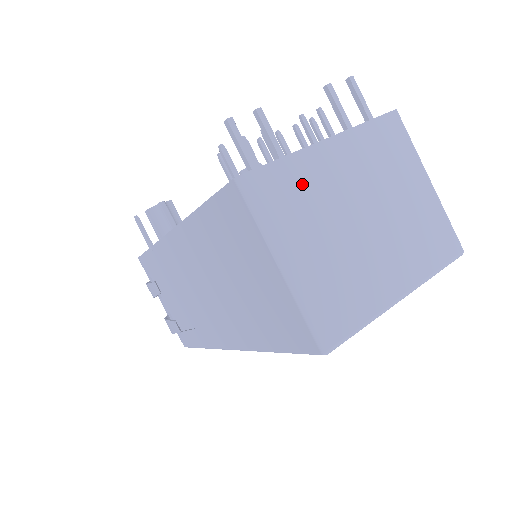
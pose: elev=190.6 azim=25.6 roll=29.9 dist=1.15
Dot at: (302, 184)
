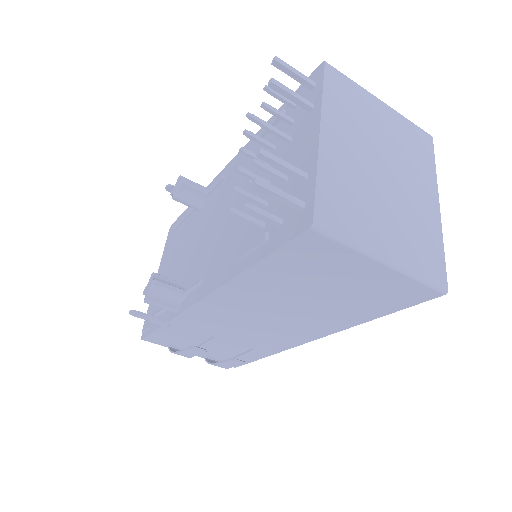
Dot at: (342, 186)
